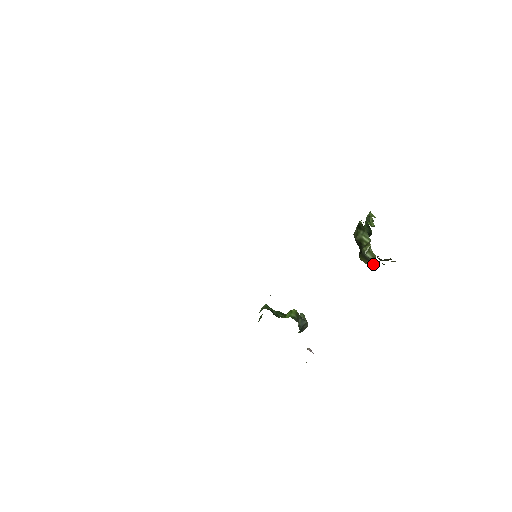
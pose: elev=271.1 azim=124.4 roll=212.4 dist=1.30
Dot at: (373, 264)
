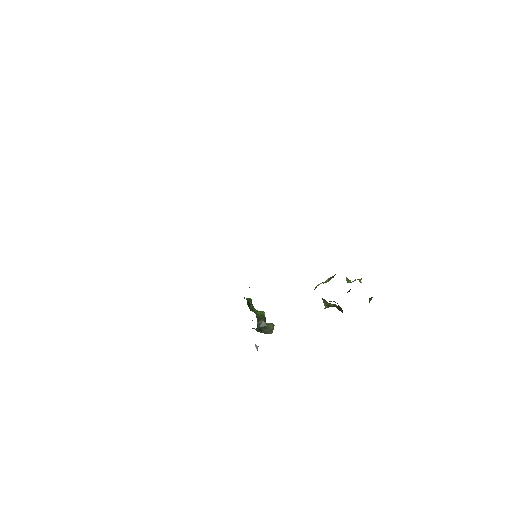
Dot at: (327, 305)
